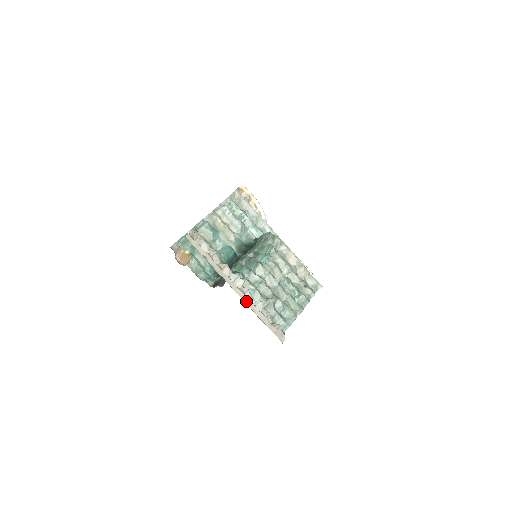
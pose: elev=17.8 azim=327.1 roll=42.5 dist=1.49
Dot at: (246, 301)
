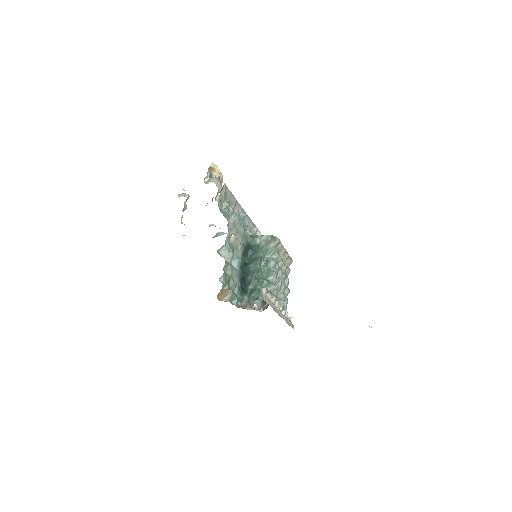
Dot at: (283, 318)
